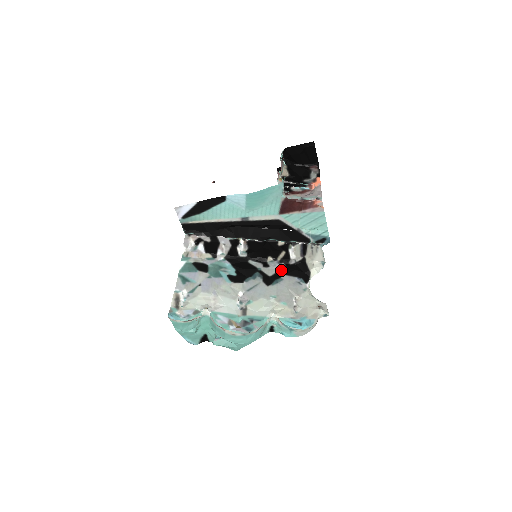
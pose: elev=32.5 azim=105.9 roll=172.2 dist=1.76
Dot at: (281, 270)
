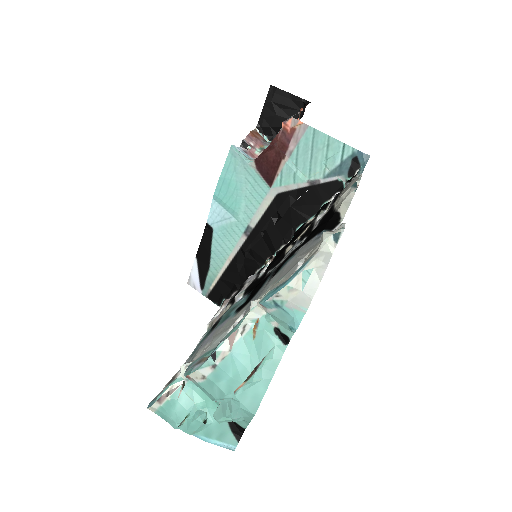
Dot at: (297, 247)
